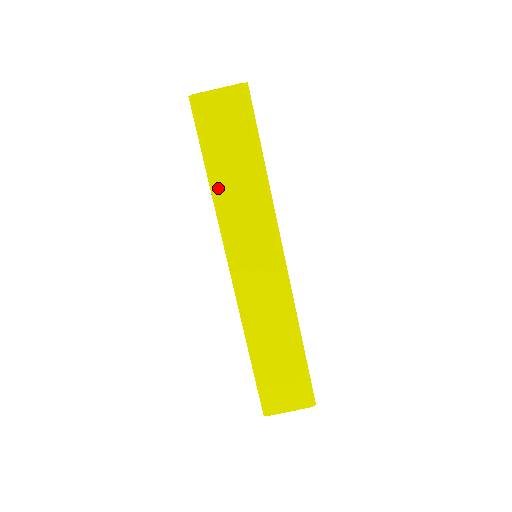
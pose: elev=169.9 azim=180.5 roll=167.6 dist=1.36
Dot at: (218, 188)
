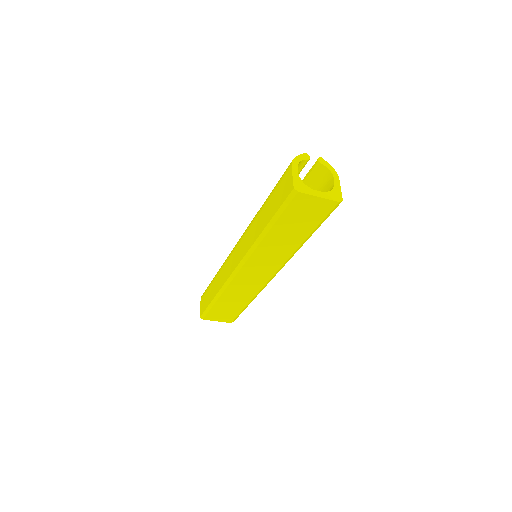
Dot at: (266, 239)
